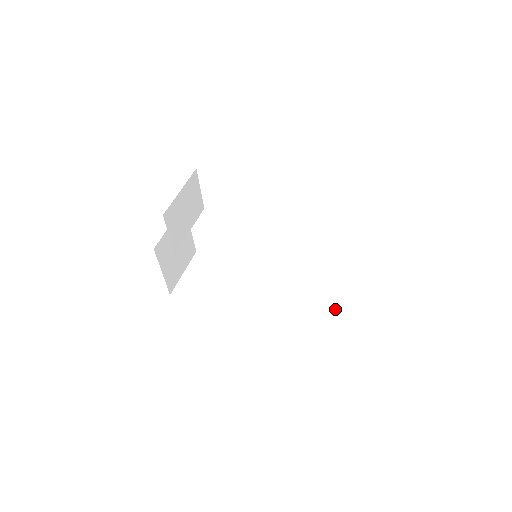
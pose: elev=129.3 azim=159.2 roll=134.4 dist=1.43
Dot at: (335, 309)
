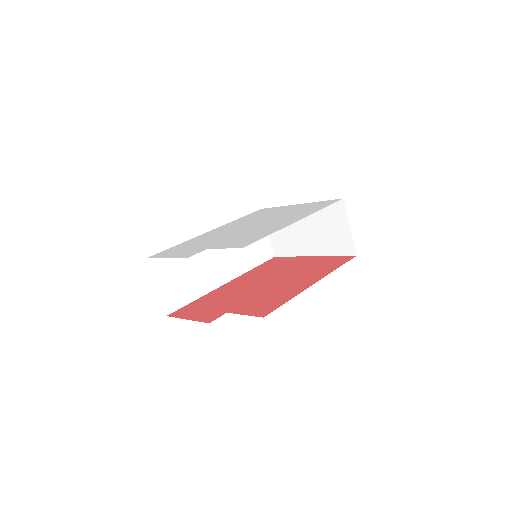
Dot at: occluded
